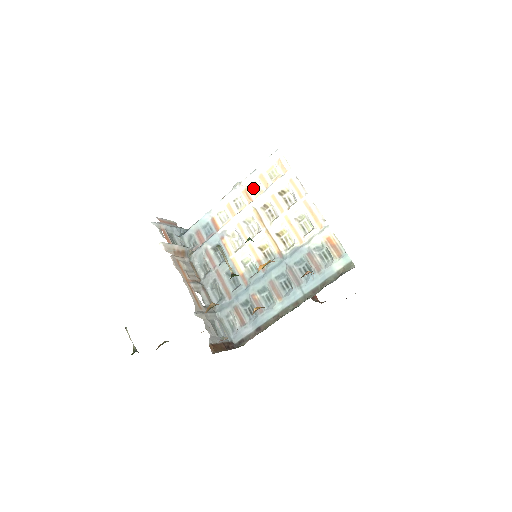
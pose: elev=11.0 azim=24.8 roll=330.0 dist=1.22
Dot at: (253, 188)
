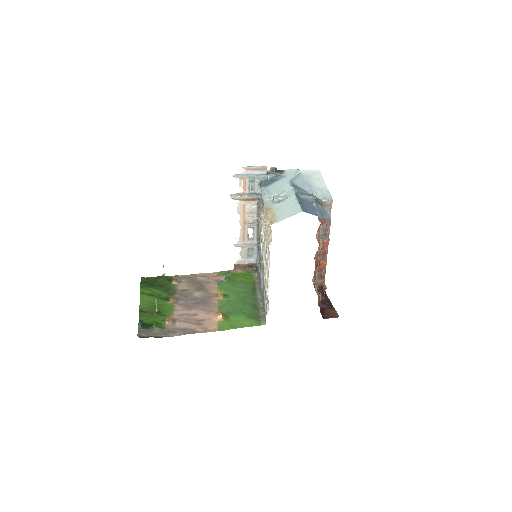
Dot at: occluded
